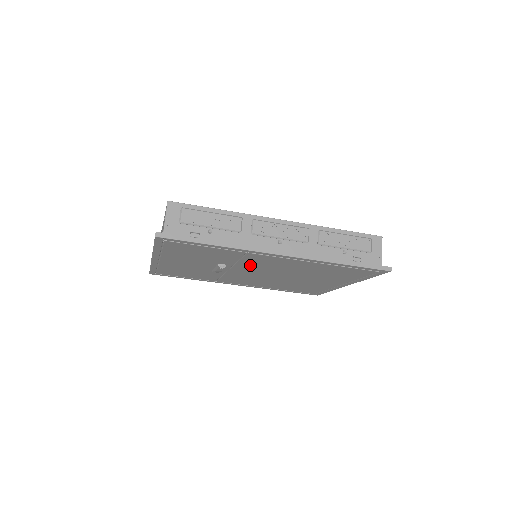
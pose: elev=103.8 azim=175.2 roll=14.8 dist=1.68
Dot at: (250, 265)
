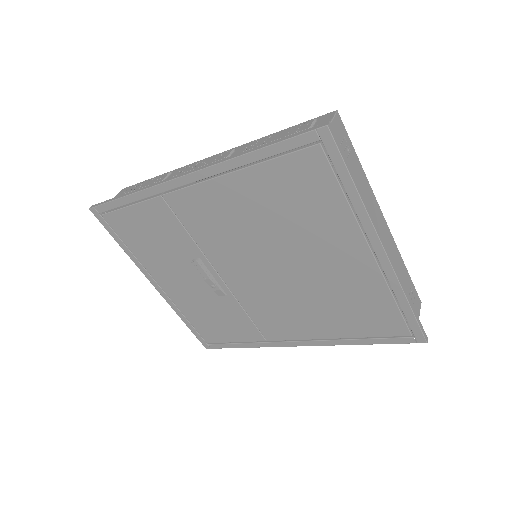
Dot at: (212, 242)
